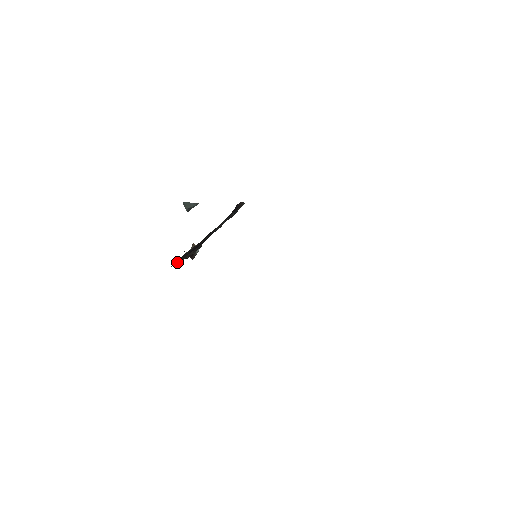
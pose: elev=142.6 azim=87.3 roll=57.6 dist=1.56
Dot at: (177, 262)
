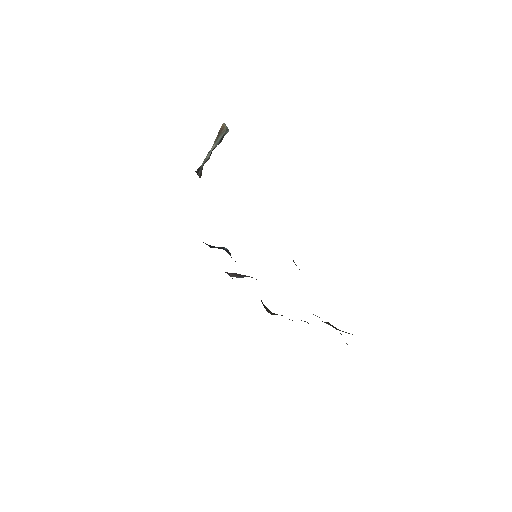
Dot at: occluded
